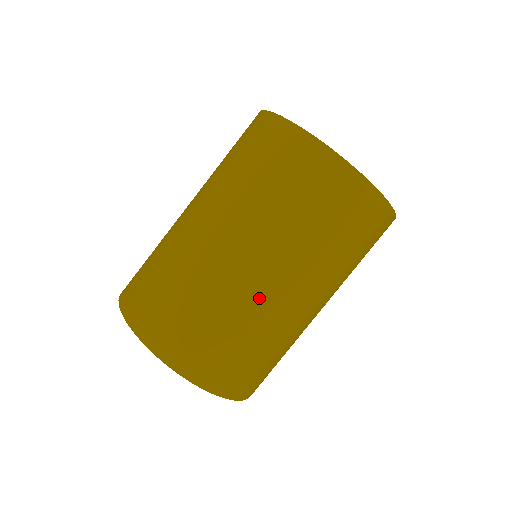
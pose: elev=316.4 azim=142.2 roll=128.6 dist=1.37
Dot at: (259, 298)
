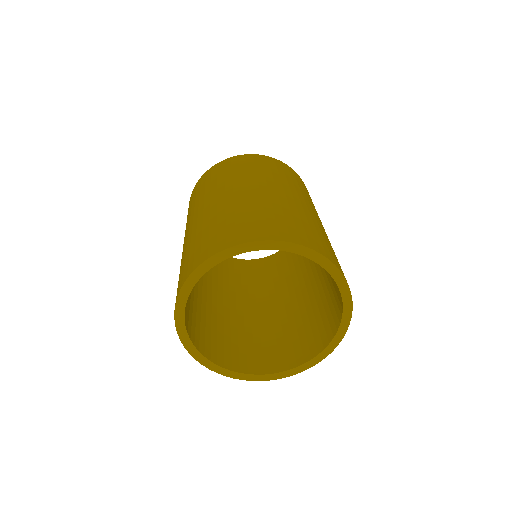
Dot at: (320, 224)
